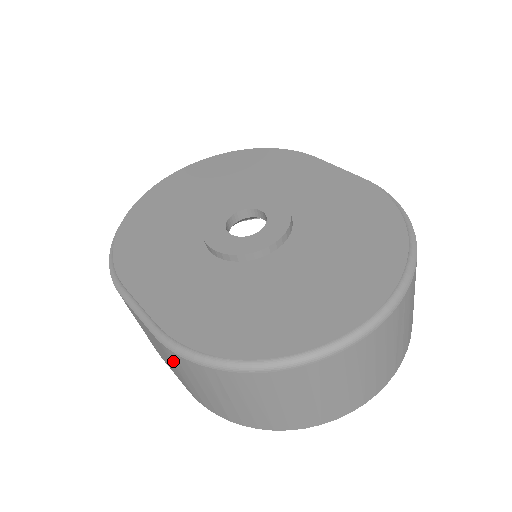
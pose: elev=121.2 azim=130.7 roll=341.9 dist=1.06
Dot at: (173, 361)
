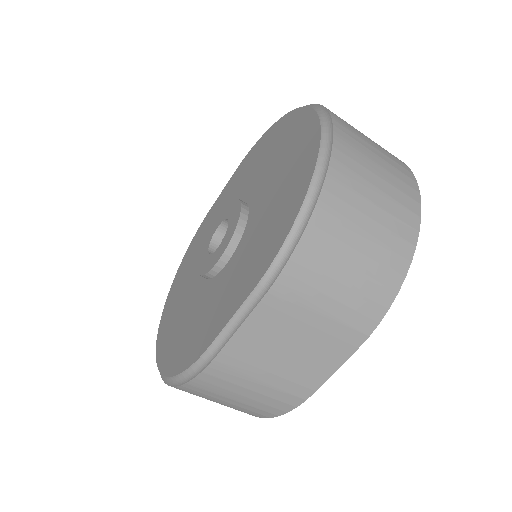
Dot at: (299, 299)
